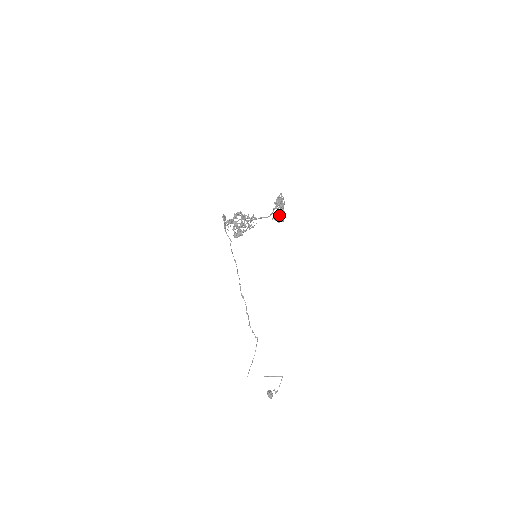
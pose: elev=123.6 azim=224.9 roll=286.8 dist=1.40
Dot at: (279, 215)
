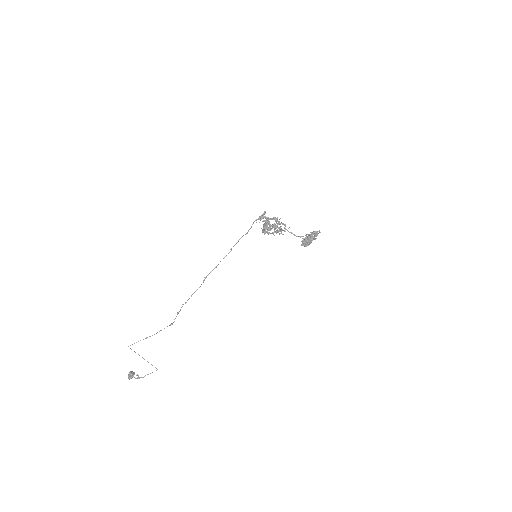
Dot at: (310, 239)
